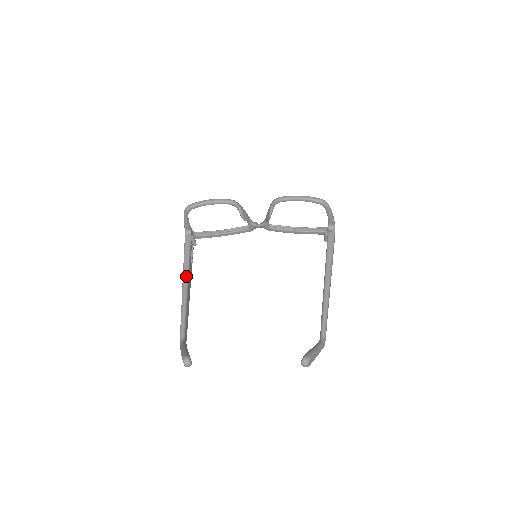
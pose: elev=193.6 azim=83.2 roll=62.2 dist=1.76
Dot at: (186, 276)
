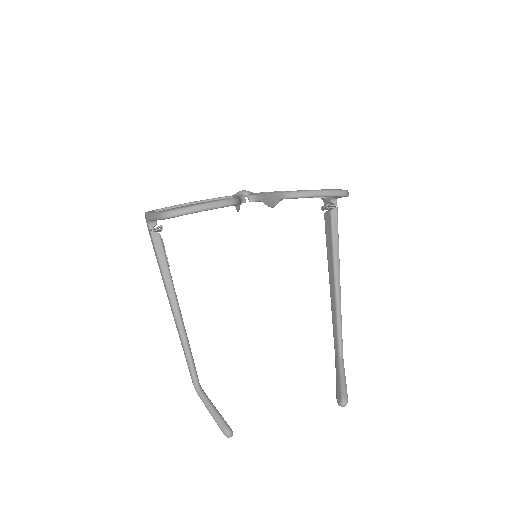
Dot at: (174, 298)
